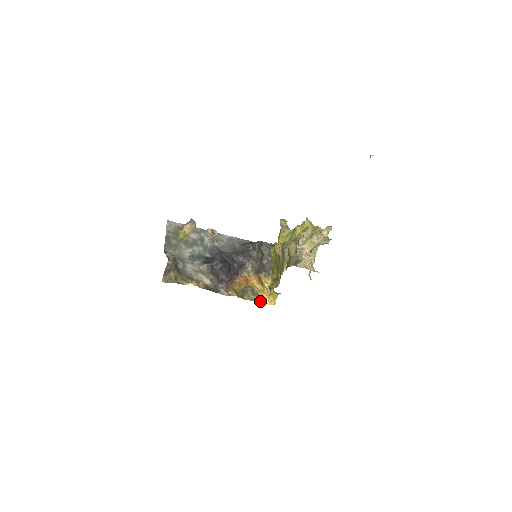
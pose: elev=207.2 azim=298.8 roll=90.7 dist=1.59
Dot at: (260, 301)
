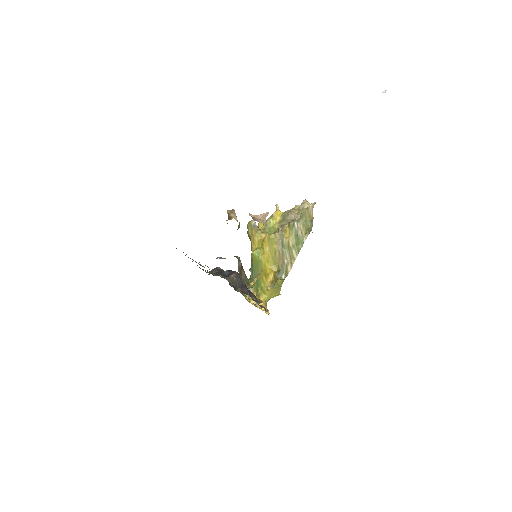
Dot at: (266, 310)
